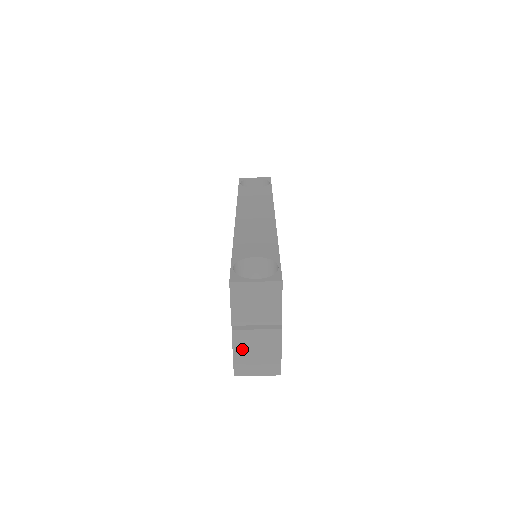
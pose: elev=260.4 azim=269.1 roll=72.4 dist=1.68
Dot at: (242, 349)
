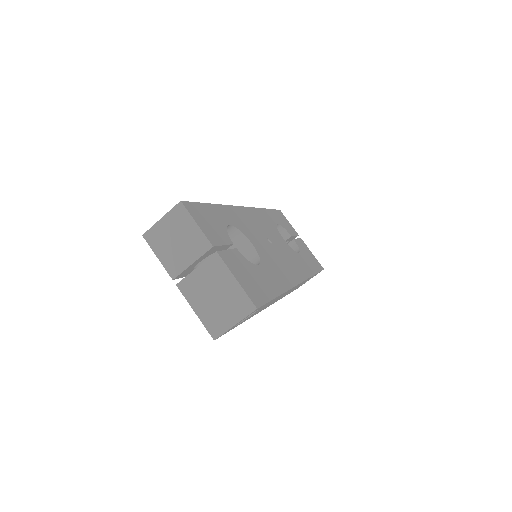
Dot at: (199, 301)
